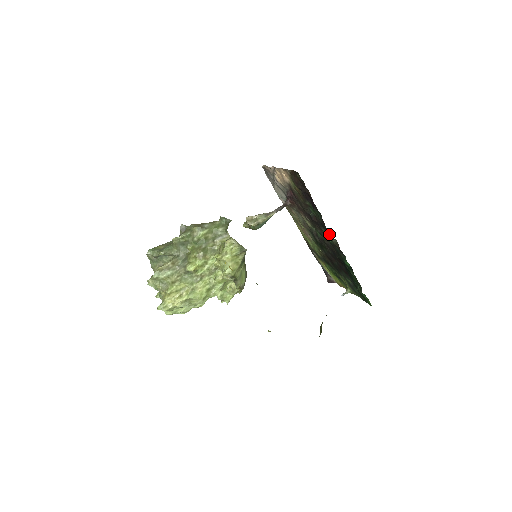
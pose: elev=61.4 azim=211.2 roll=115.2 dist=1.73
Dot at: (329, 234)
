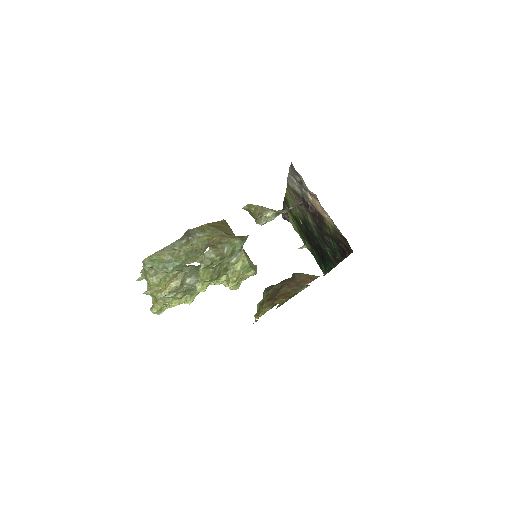
Dot at: (335, 261)
